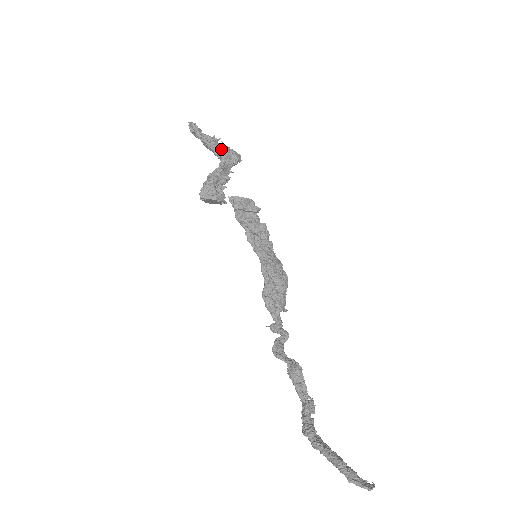
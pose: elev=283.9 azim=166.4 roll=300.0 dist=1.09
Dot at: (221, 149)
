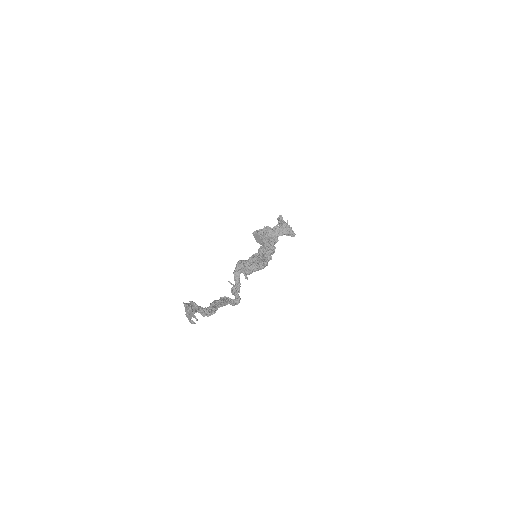
Dot at: (284, 223)
